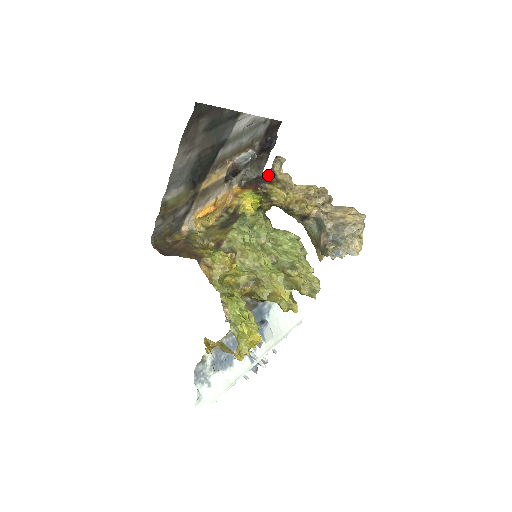
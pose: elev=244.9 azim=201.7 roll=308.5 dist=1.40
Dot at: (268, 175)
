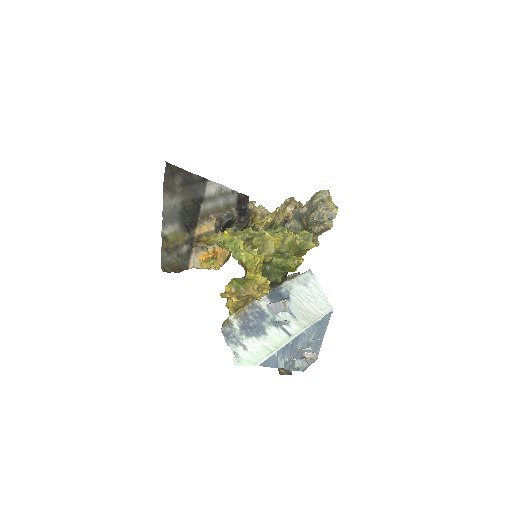
Dot at: (248, 218)
